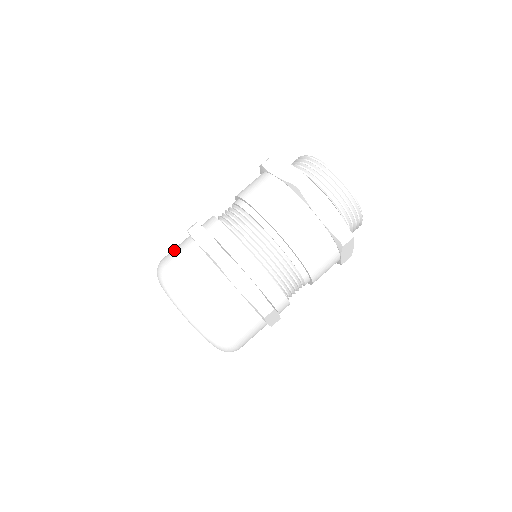
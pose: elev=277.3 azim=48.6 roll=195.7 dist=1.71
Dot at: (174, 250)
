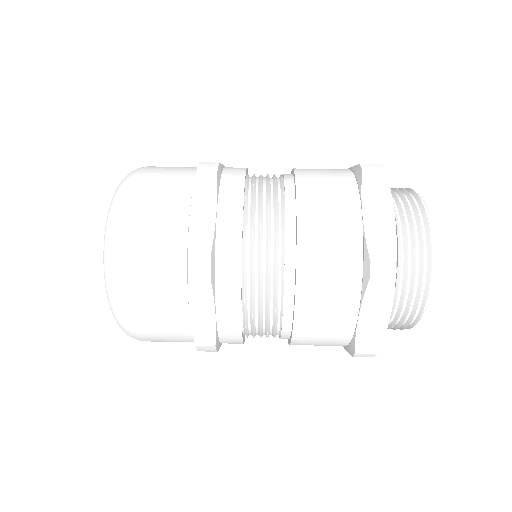
Dot at: occluded
